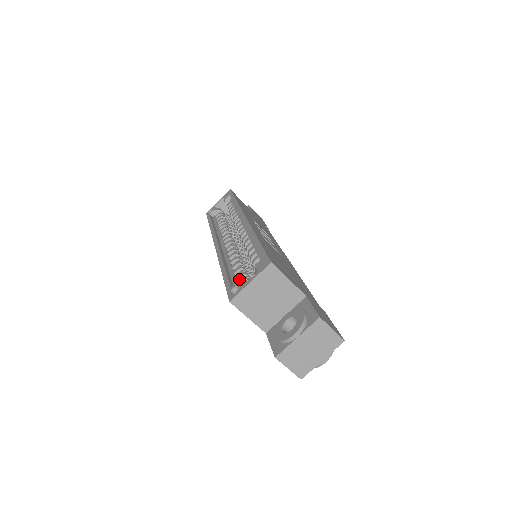
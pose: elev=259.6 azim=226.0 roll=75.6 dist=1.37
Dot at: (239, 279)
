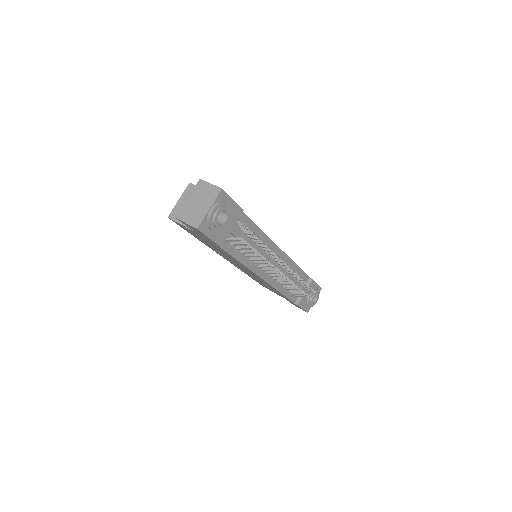
Dot at: occluded
